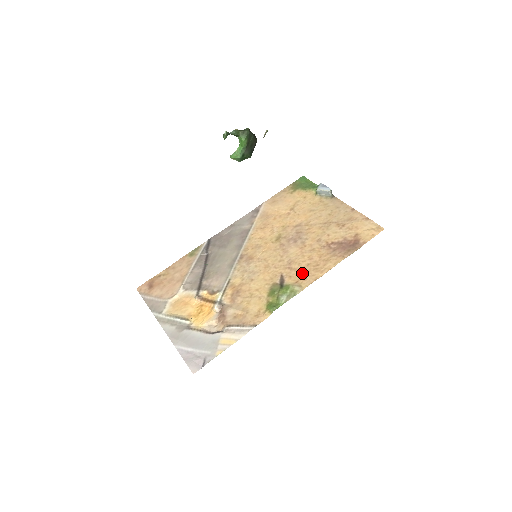
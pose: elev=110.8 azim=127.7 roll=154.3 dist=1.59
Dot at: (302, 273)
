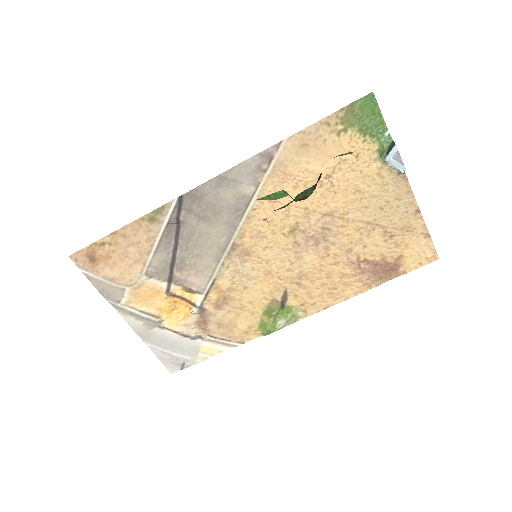
Dot at: (312, 295)
